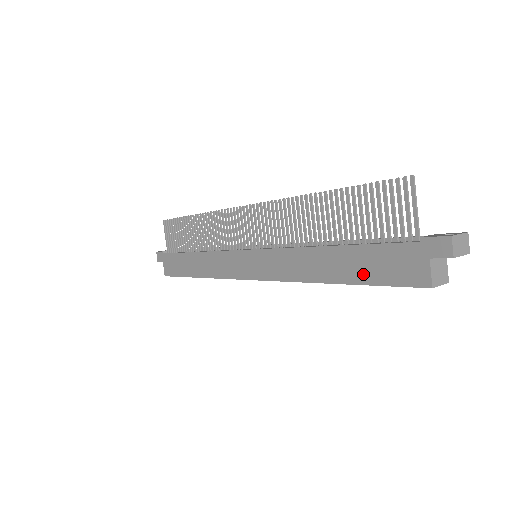
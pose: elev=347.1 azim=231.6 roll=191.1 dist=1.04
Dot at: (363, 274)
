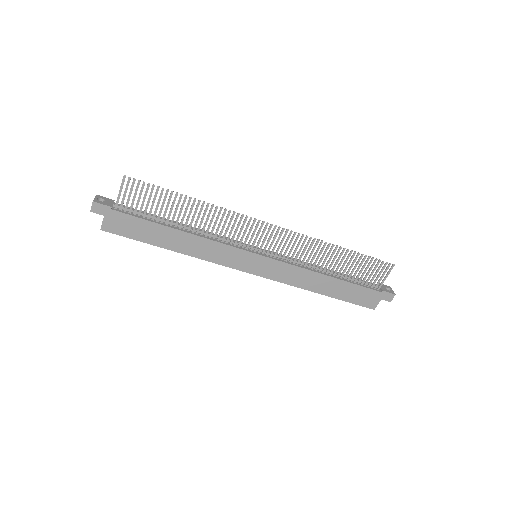
Dot at: (344, 296)
